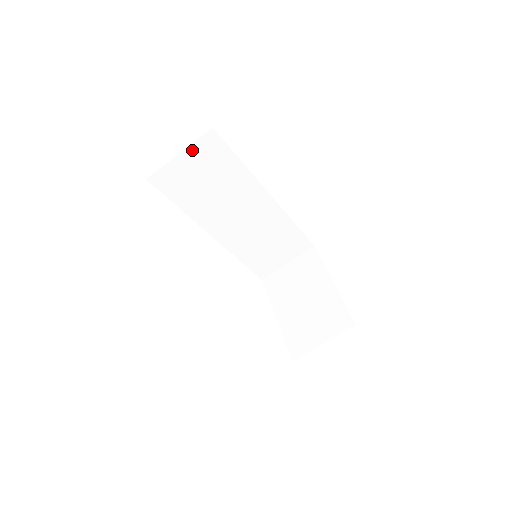
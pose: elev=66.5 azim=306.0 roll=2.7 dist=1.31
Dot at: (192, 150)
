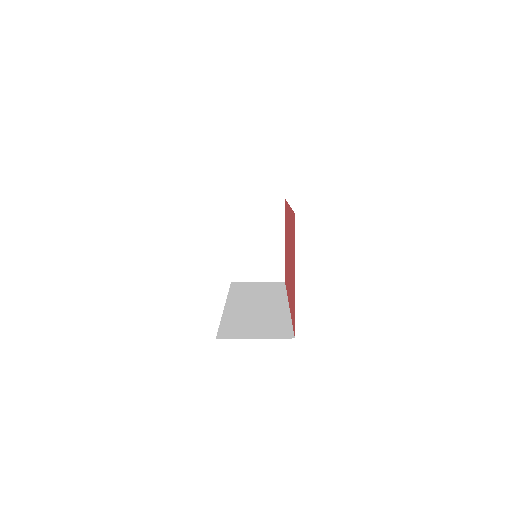
Dot at: occluded
